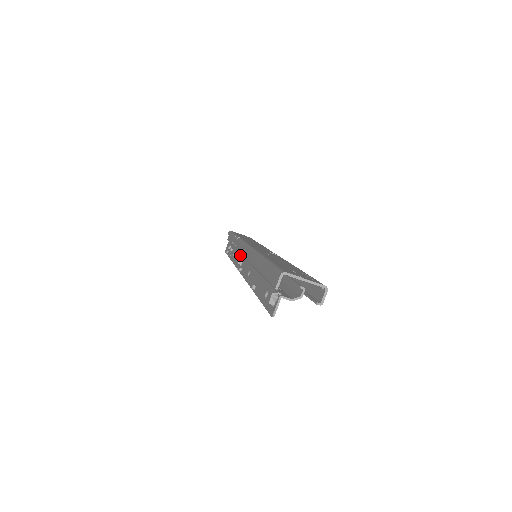
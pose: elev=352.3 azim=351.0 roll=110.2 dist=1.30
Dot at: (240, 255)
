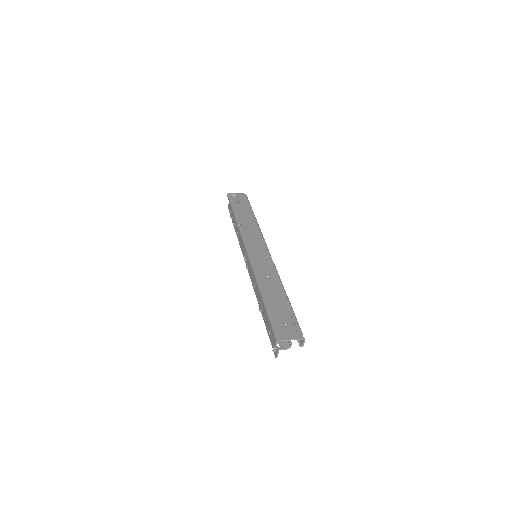
Dot at: occluded
